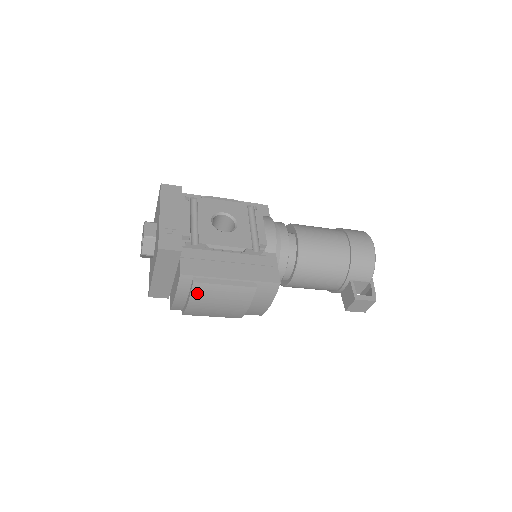
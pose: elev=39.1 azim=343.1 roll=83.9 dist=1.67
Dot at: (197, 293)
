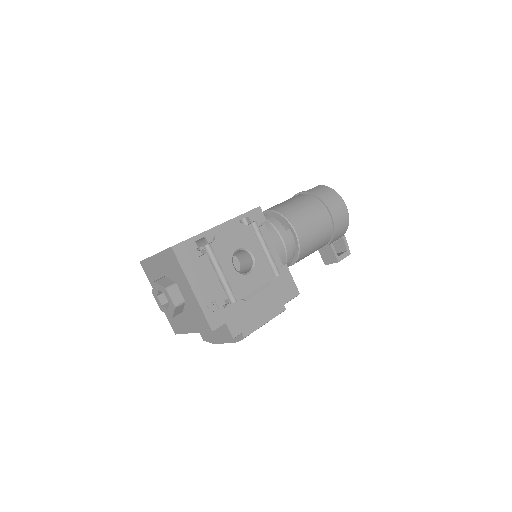
Dot at: occluded
